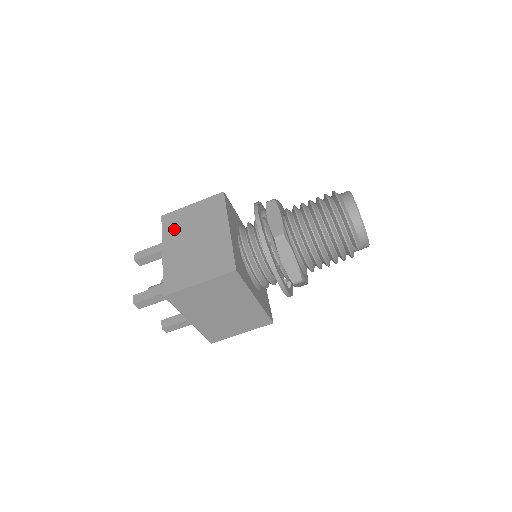
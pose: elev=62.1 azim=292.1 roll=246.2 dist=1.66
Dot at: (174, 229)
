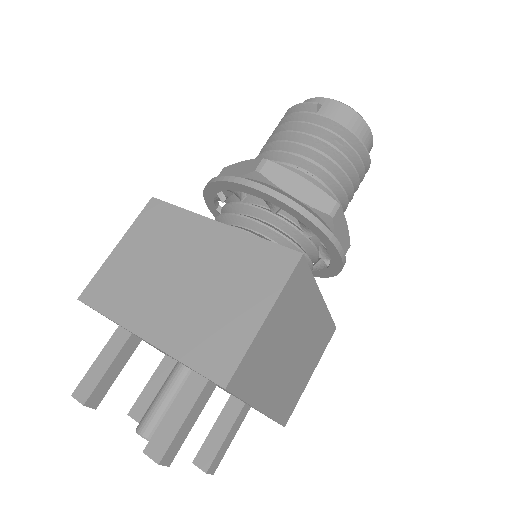
Dot at: occluded
